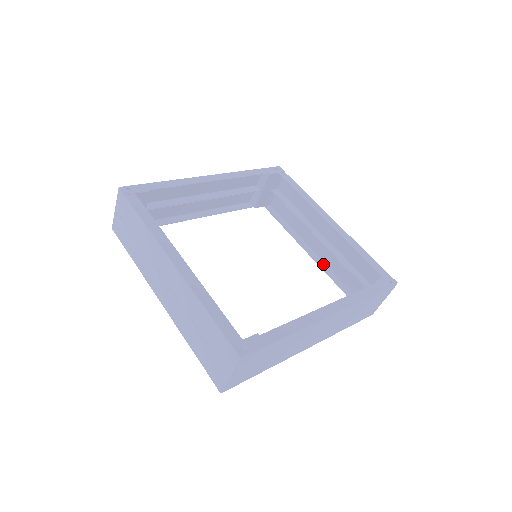
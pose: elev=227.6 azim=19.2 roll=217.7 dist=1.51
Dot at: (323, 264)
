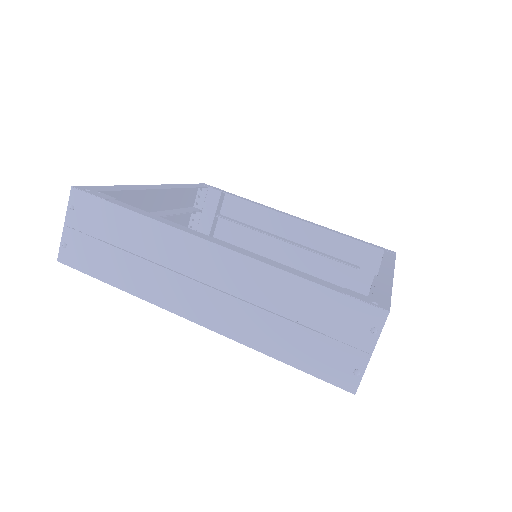
Dot at: occluded
